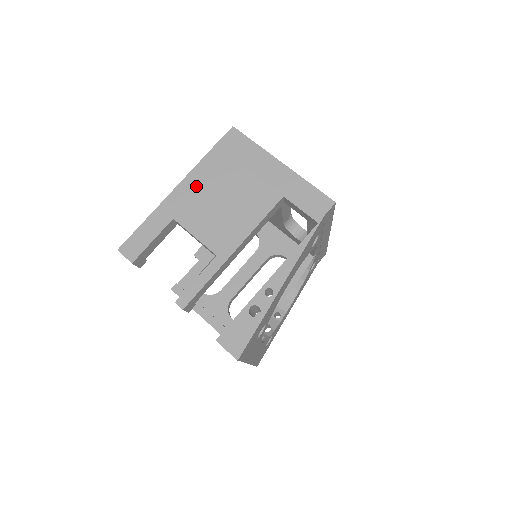
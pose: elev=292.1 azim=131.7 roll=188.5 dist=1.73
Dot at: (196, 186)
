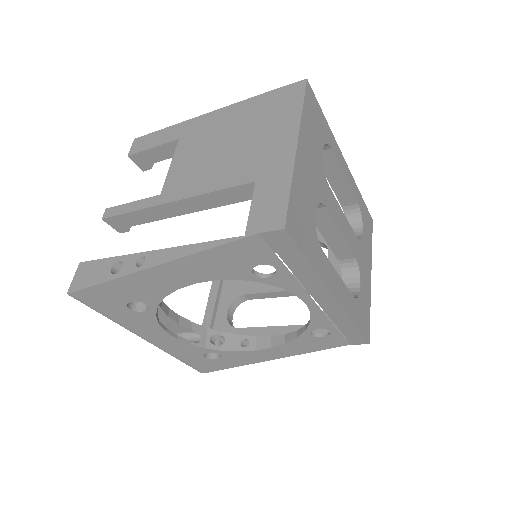
Dot at: (220, 120)
